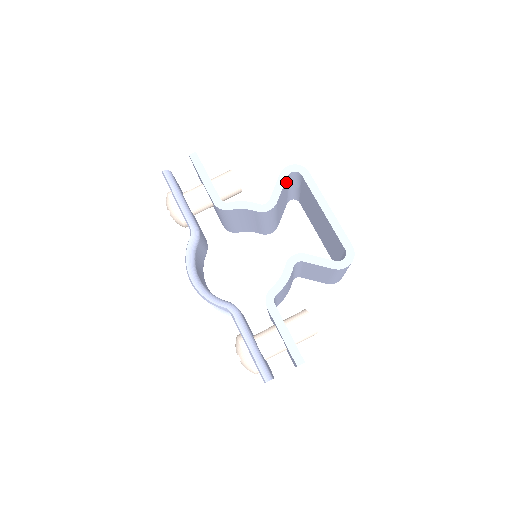
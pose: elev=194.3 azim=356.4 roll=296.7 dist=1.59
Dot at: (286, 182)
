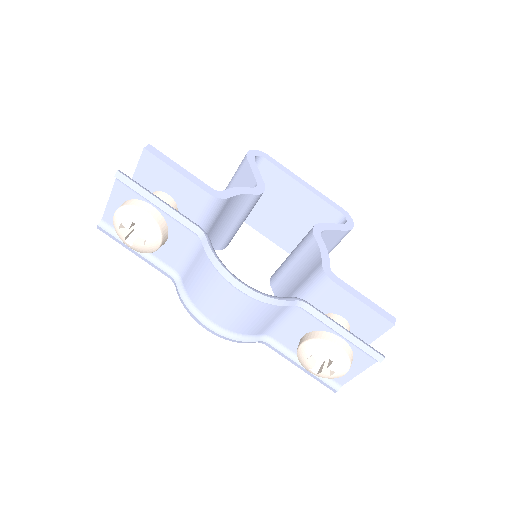
Dot at: occluded
